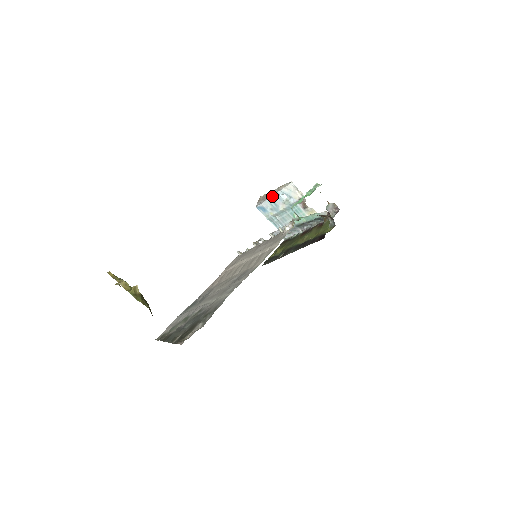
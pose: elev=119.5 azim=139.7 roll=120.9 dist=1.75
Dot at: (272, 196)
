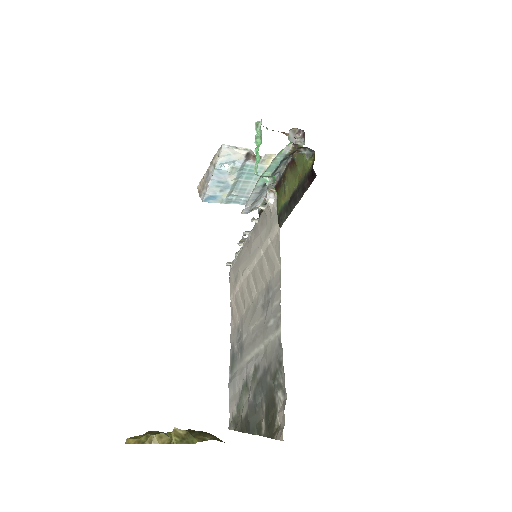
Dot at: (212, 177)
